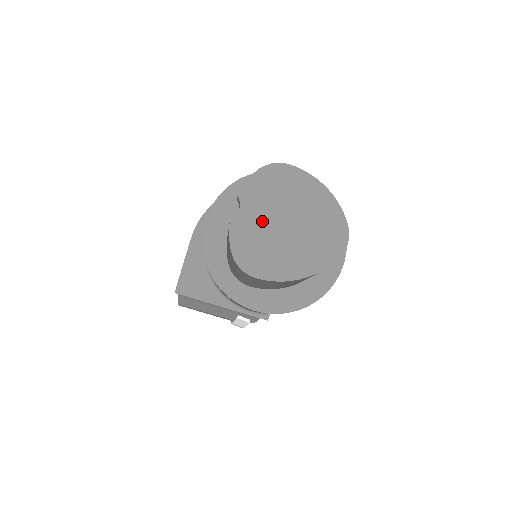
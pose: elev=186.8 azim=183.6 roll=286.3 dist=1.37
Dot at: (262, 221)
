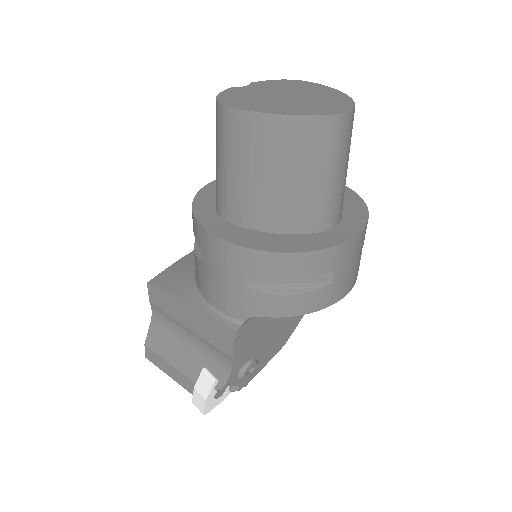
Dot at: (263, 92)
